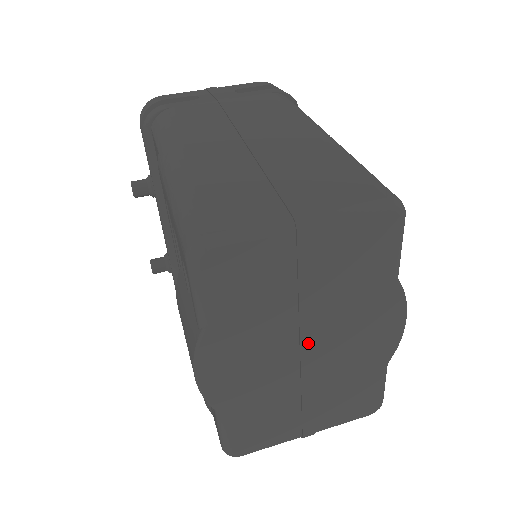
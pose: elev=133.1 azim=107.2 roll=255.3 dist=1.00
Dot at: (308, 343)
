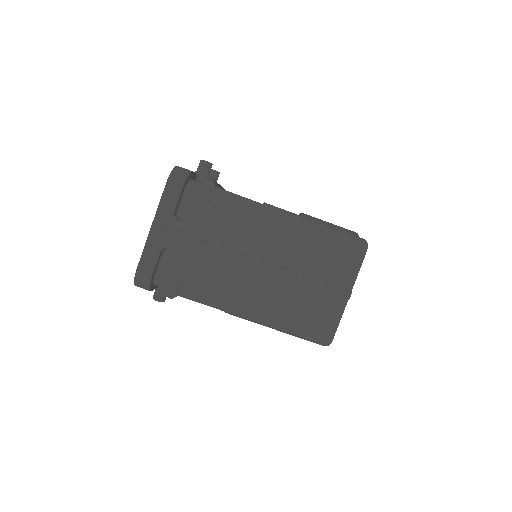
Dot at: occluded
